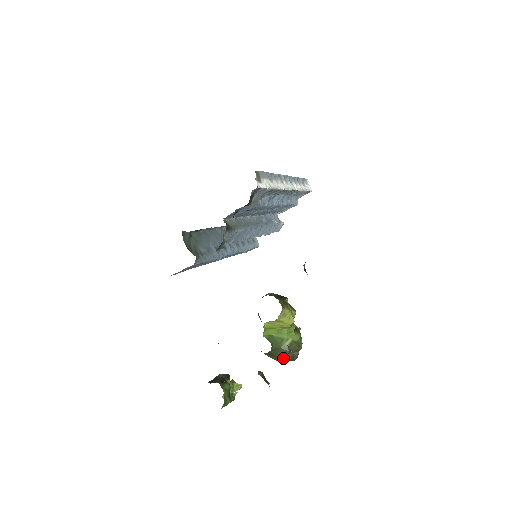
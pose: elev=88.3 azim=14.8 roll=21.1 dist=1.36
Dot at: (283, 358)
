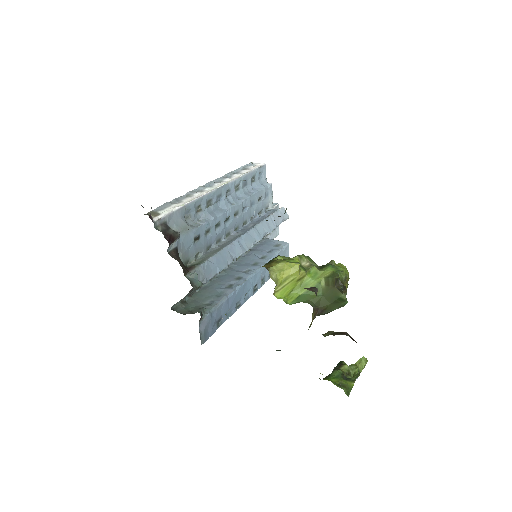
Dot at: (337, 300)
